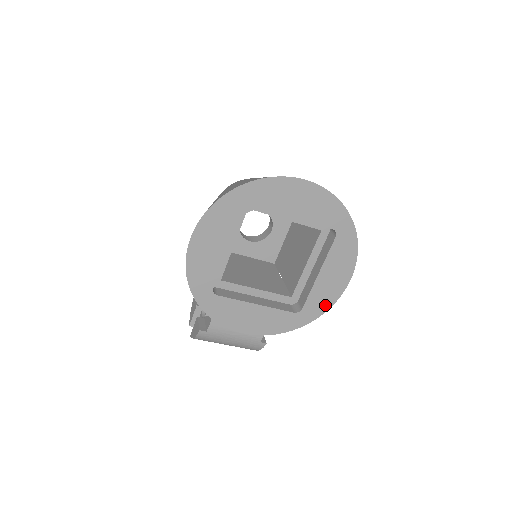
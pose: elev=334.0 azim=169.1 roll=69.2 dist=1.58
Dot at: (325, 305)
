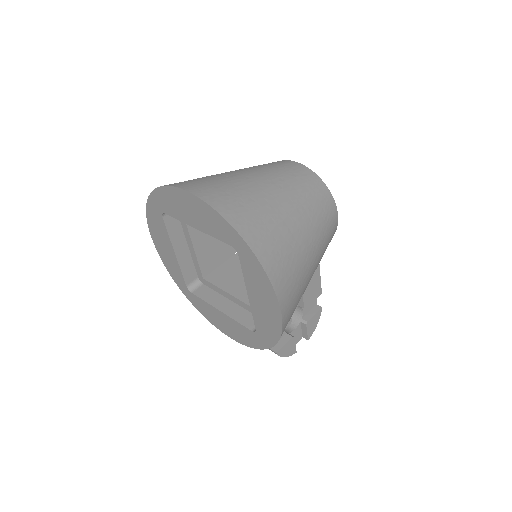
Dot at: (273, 333)
